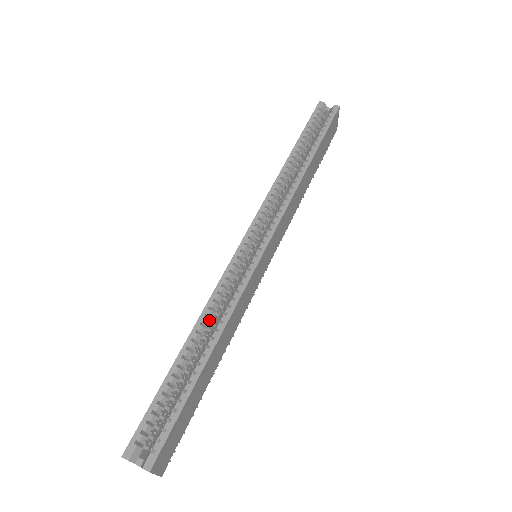
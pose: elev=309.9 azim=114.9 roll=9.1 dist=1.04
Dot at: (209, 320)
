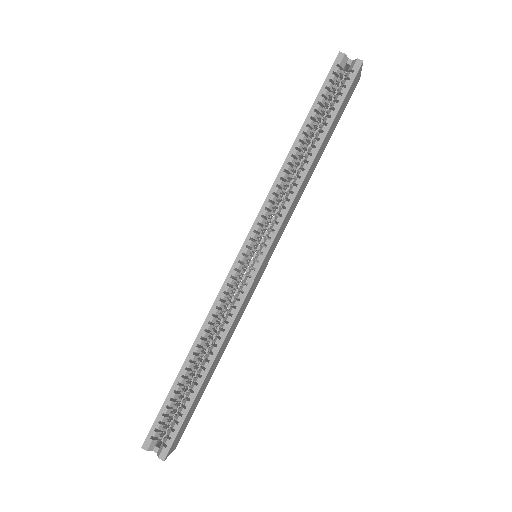
Dot at: (209, 333)
